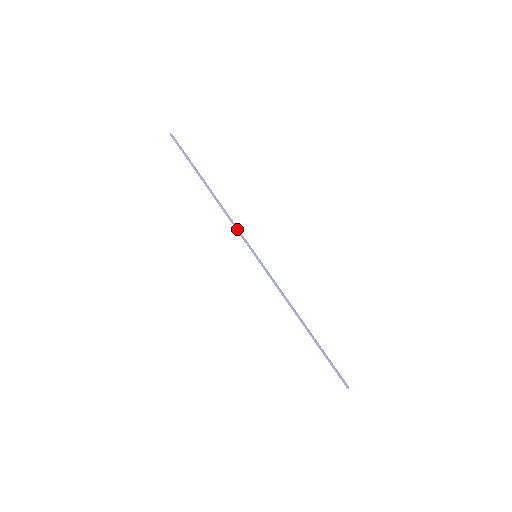
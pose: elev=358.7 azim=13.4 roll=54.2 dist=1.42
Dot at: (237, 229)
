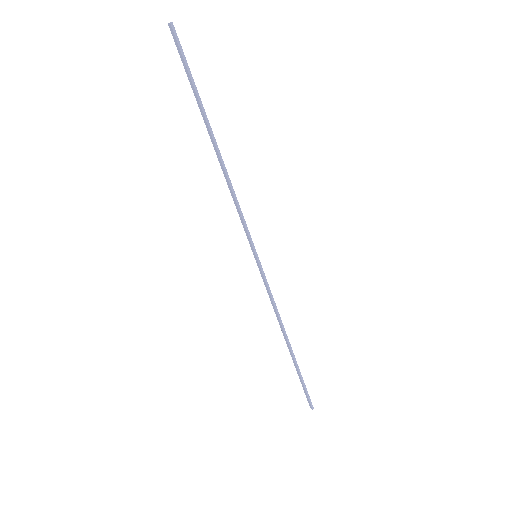
Dot at: occluded
